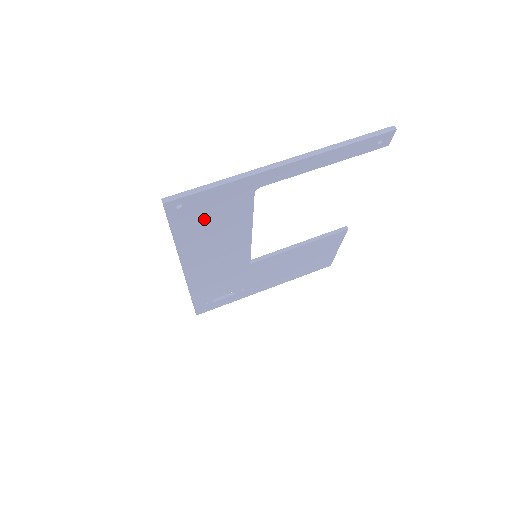
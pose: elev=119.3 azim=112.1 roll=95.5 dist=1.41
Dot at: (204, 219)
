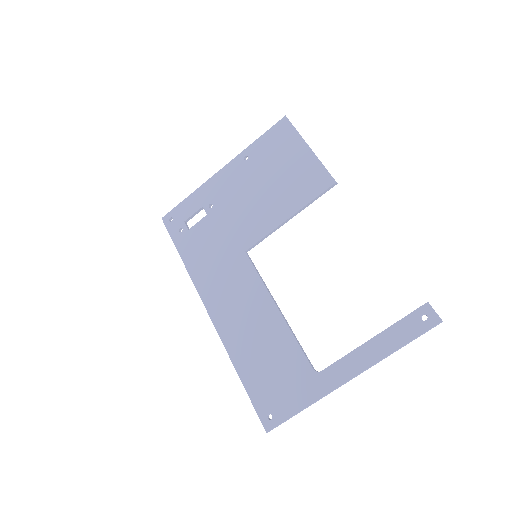
Dot at: (271, 378)
